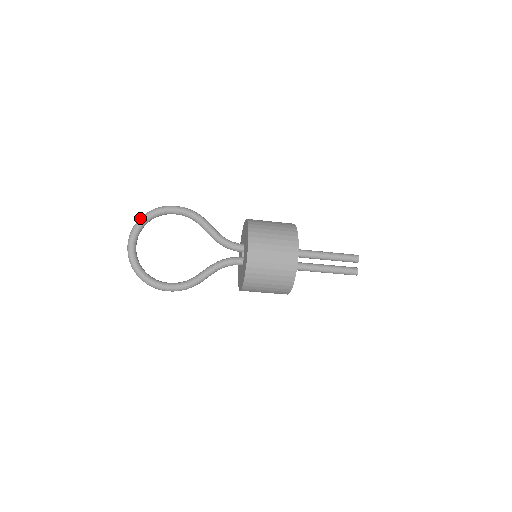
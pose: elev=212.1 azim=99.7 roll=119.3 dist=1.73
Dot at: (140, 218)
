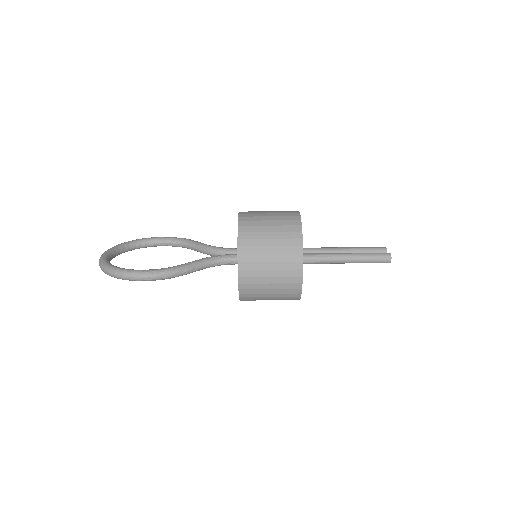
Dot at: occluded
